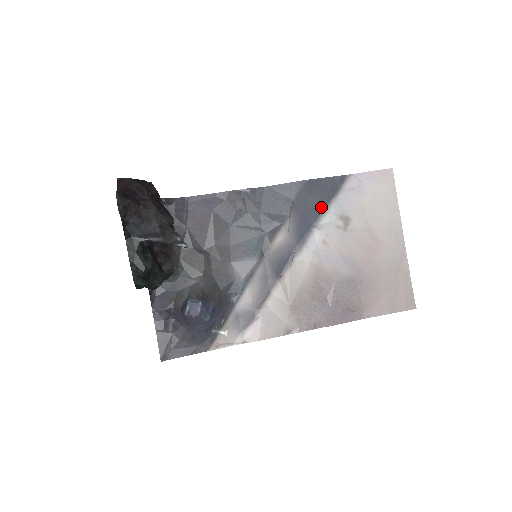
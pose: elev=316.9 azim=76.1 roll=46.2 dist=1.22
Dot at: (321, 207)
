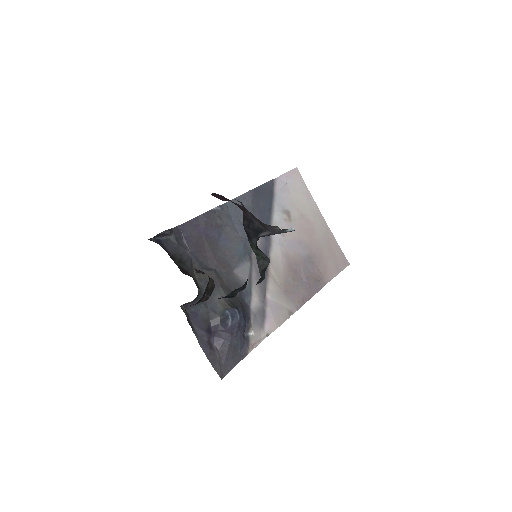
Dot at: (269, 208)
